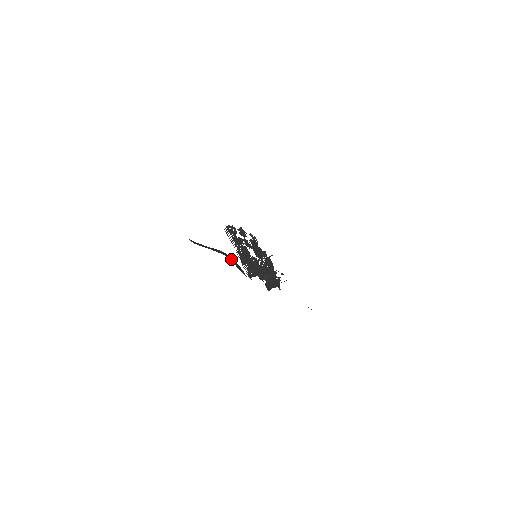
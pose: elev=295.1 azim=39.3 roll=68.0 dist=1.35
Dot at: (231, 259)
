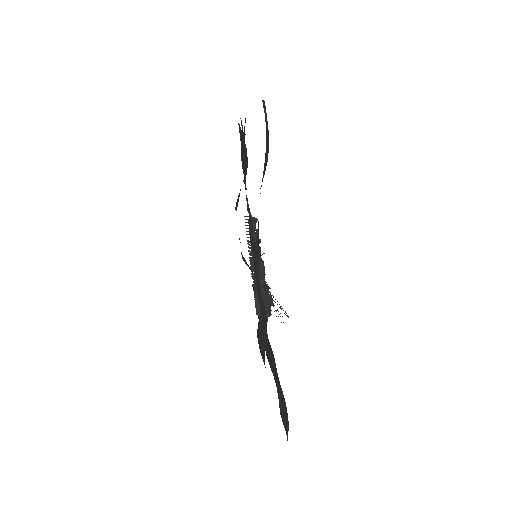
Dot at: occluded
